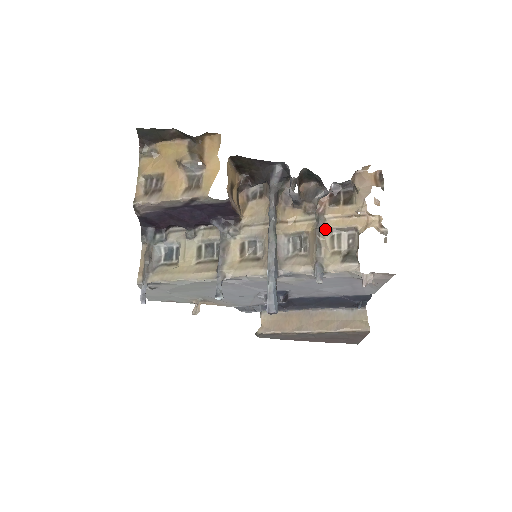
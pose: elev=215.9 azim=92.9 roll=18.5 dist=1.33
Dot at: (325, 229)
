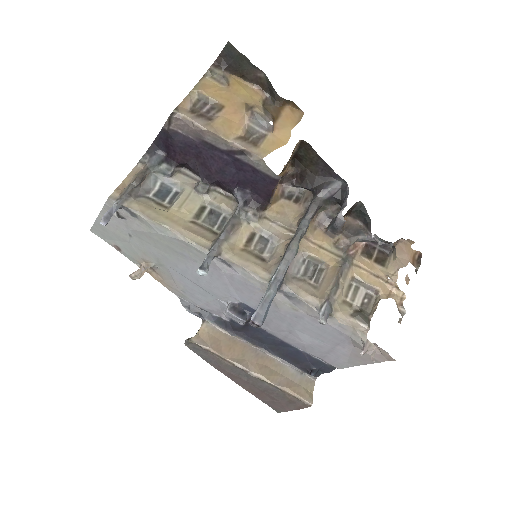
Dot at: (348, 273)
